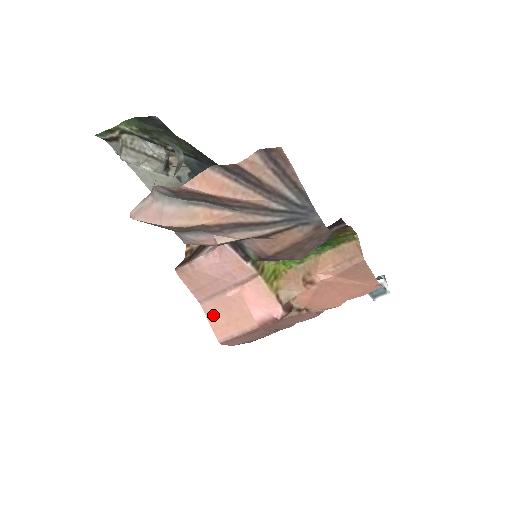
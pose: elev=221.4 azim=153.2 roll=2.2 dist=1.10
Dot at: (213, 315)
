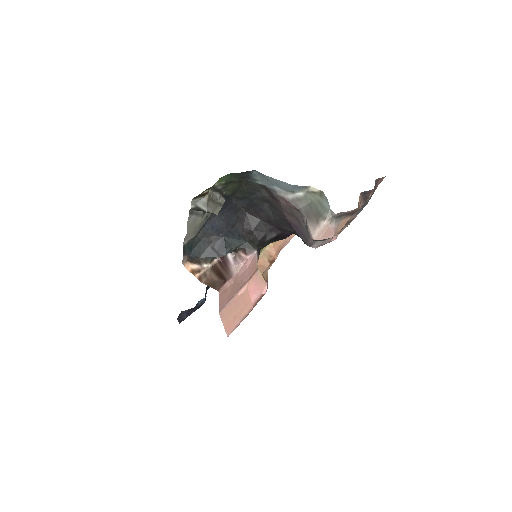
Dot at: (226, 317)
